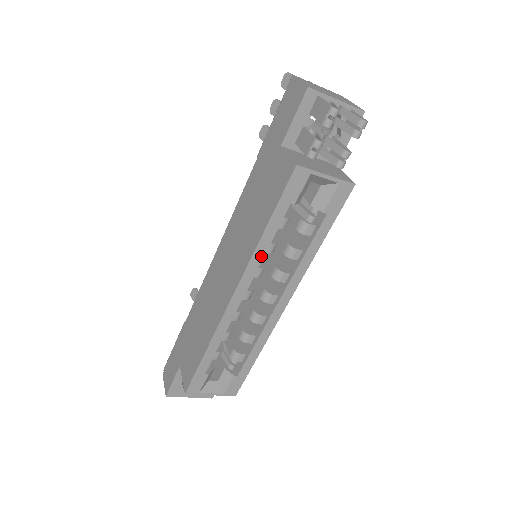
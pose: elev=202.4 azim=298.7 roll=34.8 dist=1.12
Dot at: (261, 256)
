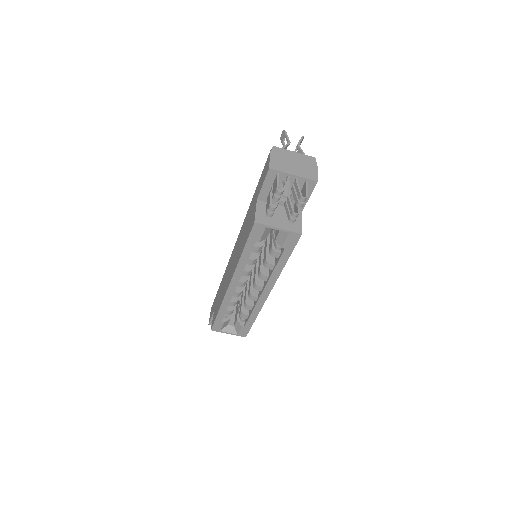
Dot at: (243, 267)
